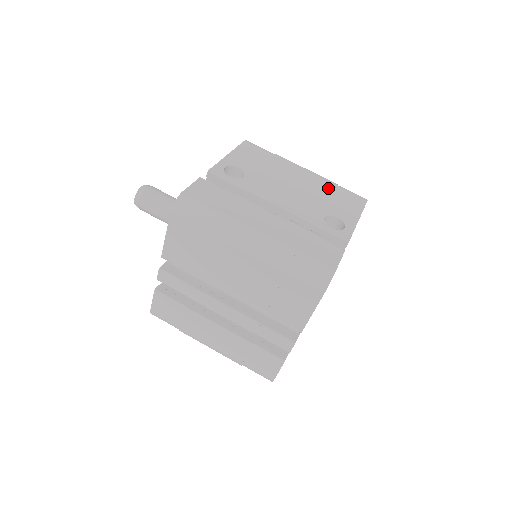
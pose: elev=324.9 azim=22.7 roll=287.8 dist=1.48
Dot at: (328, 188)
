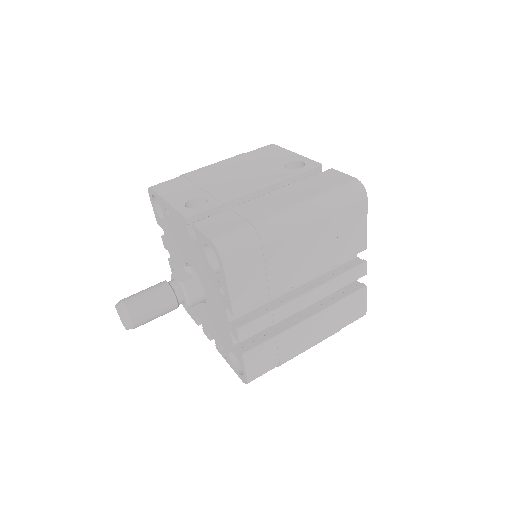
Dot at: (248, 158)
